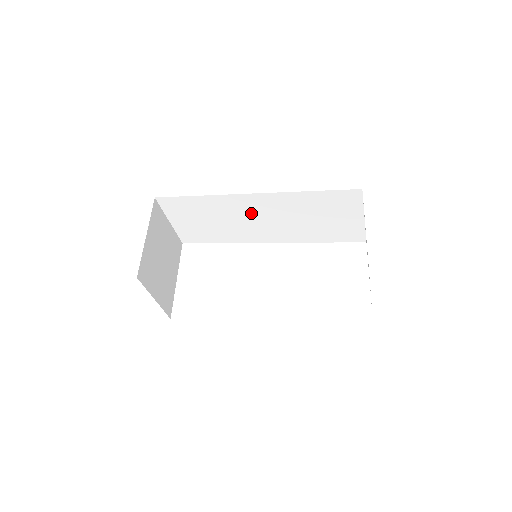
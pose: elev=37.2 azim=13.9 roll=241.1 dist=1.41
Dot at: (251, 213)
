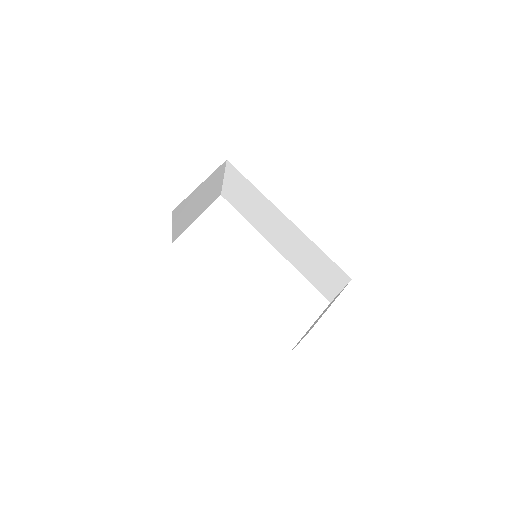
Dot at: (277, 224)
